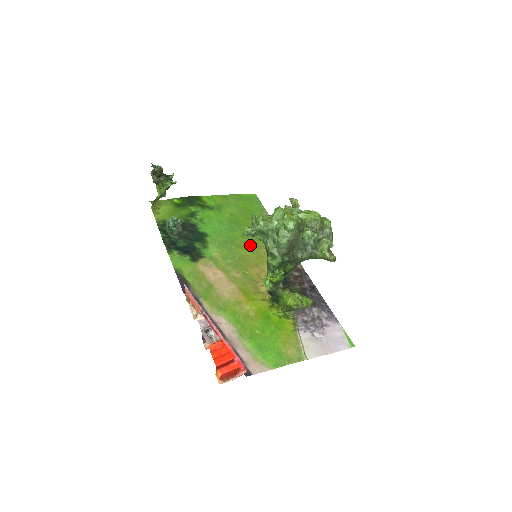
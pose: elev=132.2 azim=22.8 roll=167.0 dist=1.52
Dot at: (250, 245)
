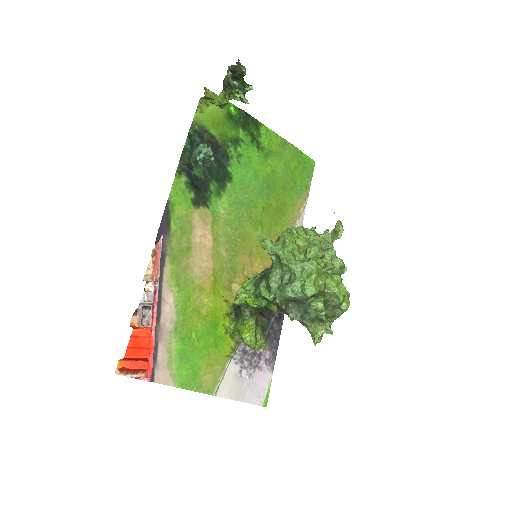
Dot at: (263, 225)
